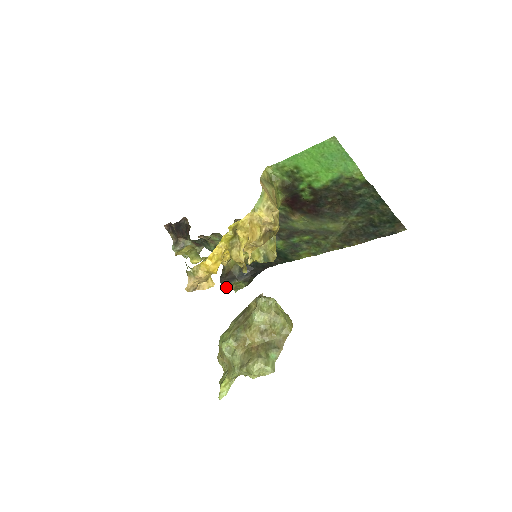
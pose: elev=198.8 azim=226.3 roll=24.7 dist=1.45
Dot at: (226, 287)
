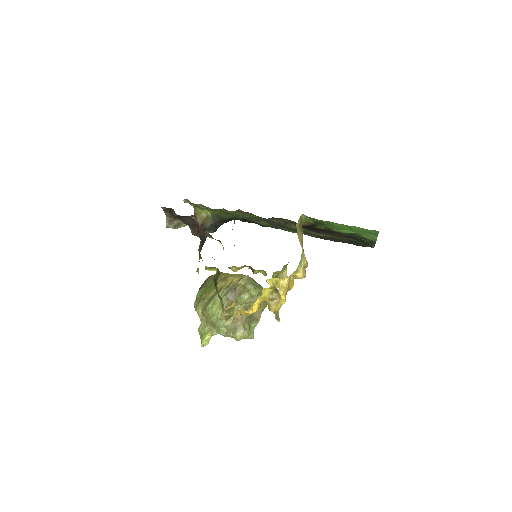
Dot at: occluded
